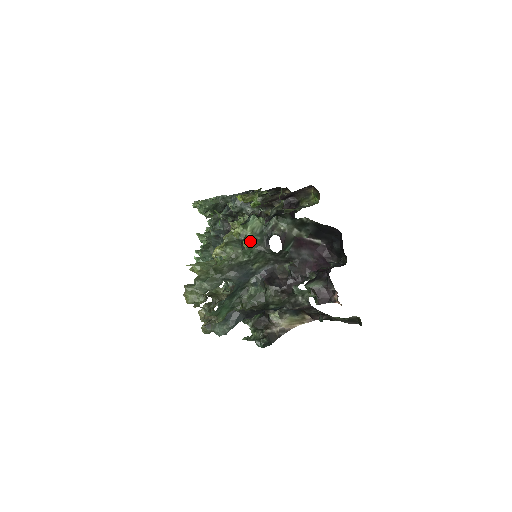
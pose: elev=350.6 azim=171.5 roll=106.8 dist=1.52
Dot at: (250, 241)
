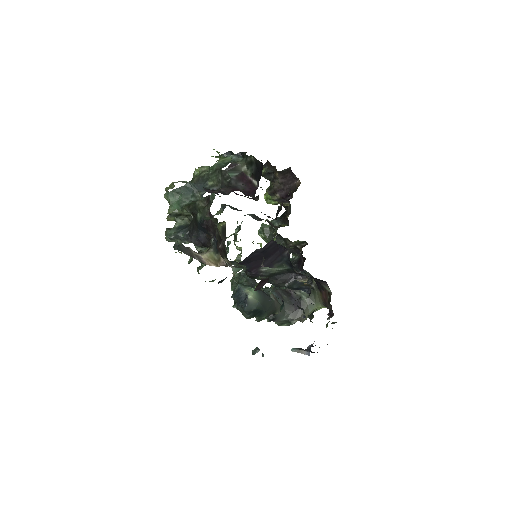
Dot at: (217, 163)
